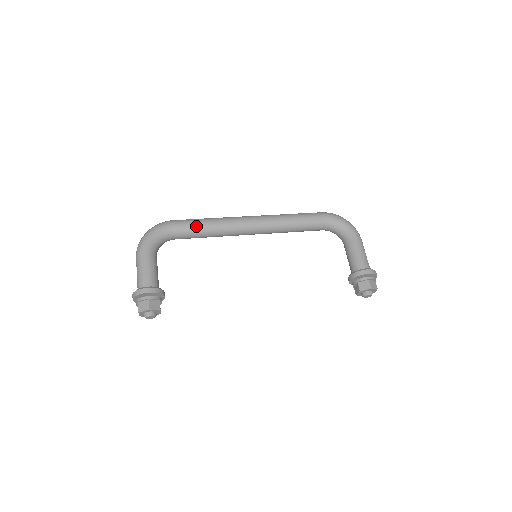
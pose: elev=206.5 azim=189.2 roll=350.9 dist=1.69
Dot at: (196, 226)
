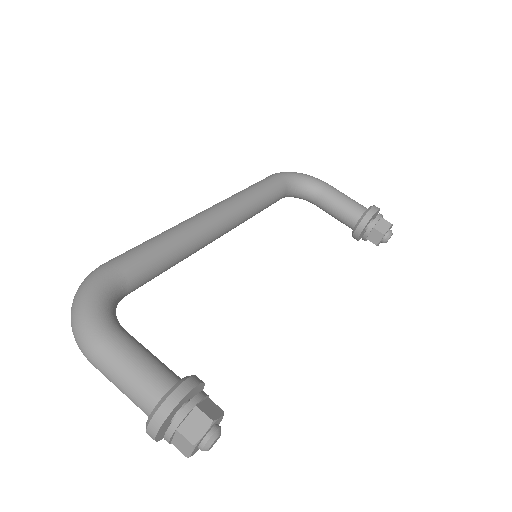
Dot at: (152, 252)
